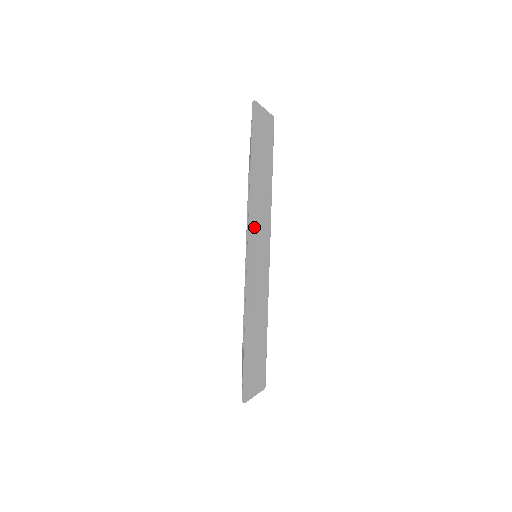
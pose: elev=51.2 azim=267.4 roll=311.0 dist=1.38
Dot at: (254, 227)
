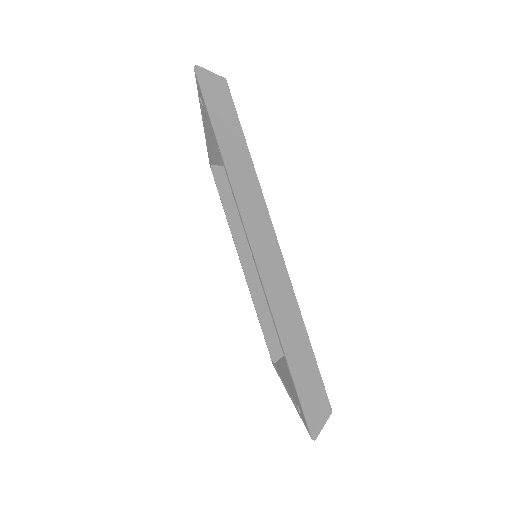
Dot at: (210, 137)
